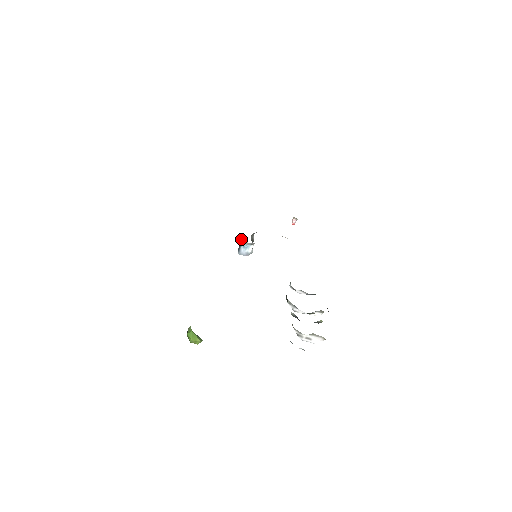
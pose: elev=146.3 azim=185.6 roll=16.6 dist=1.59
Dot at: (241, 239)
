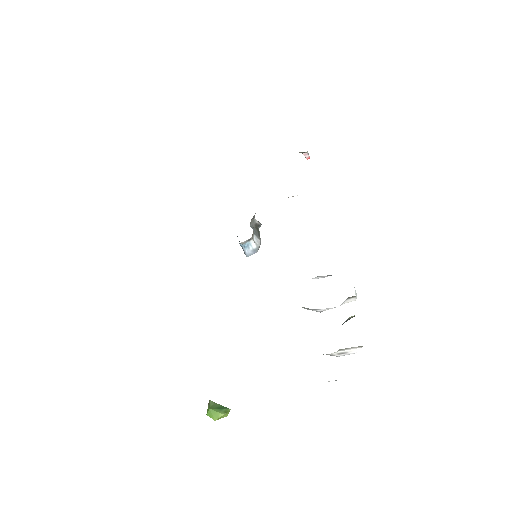
Dot at: occluded
